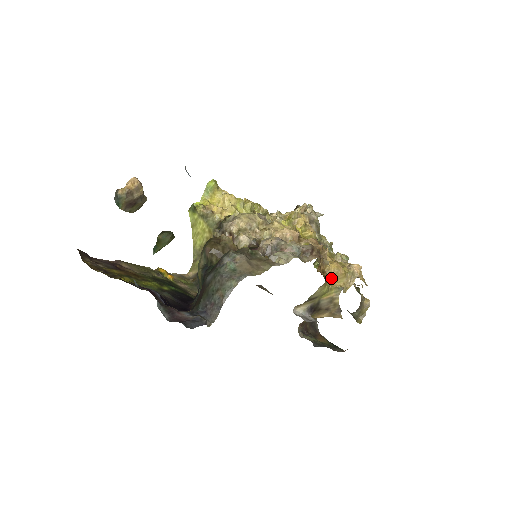
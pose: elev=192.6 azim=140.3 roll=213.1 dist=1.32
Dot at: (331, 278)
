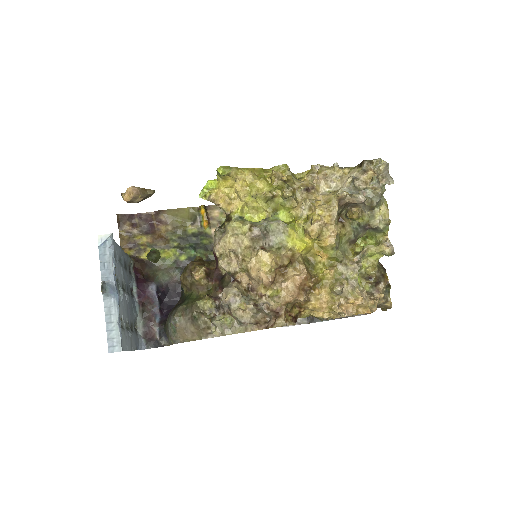
Dot at: (313, 310)
